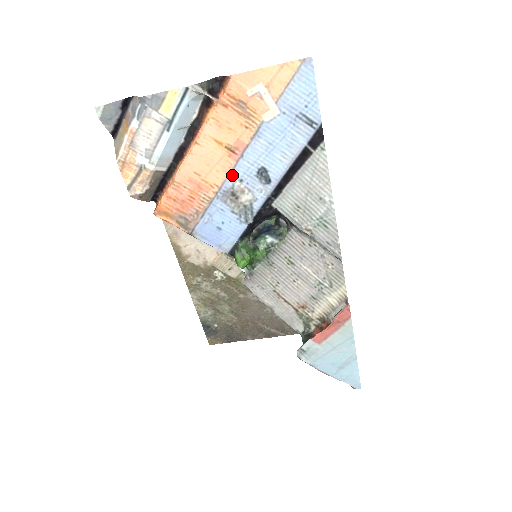
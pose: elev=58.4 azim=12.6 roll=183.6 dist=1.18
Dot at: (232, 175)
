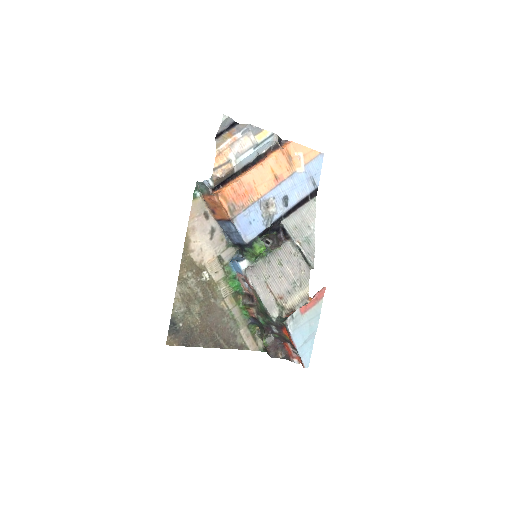
Dot at: (271, 192)
